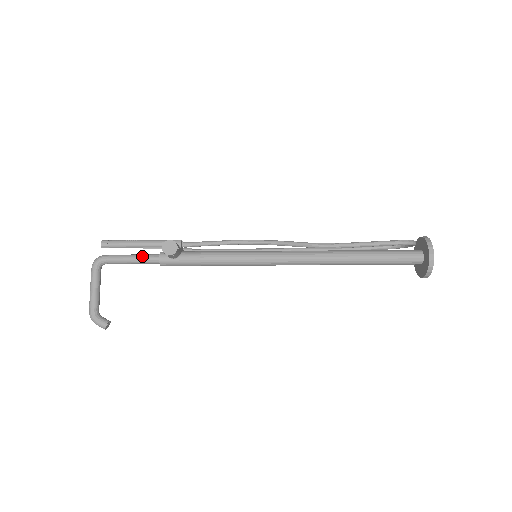
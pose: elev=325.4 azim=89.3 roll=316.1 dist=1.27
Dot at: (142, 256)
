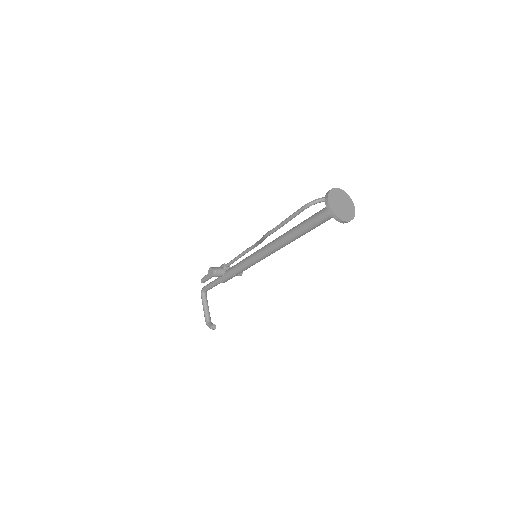
Dot at: (214, 281)
